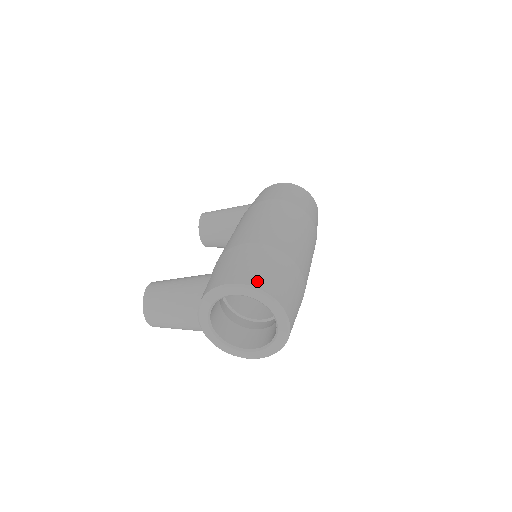
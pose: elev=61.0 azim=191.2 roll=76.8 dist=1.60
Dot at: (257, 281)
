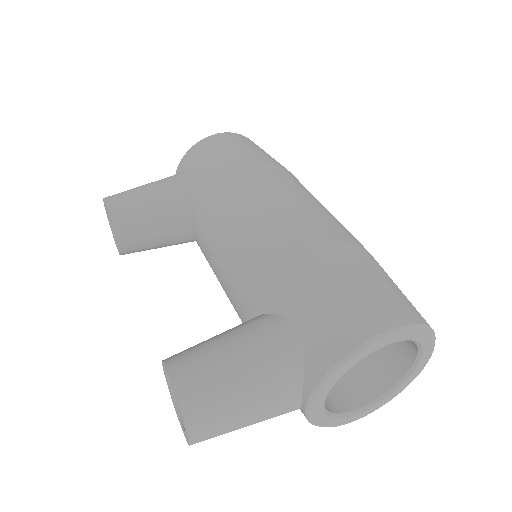
Dot at: (407, 312)
